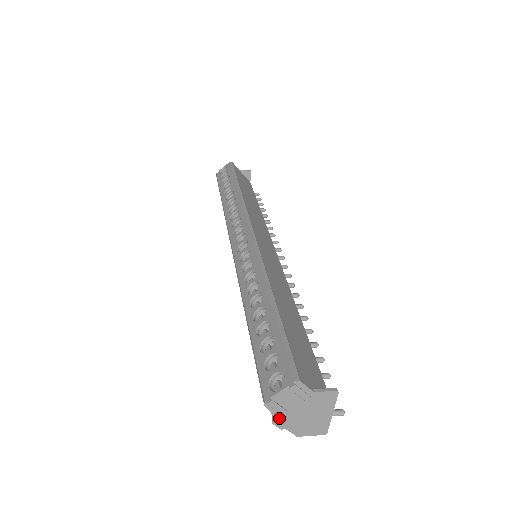
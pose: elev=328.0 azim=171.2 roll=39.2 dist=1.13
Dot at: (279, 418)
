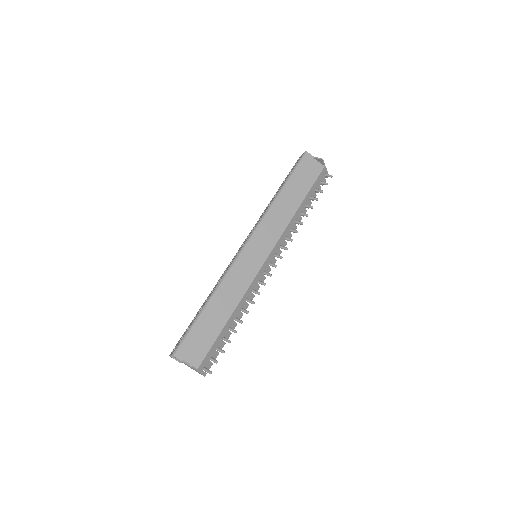
Dot at: occluded
